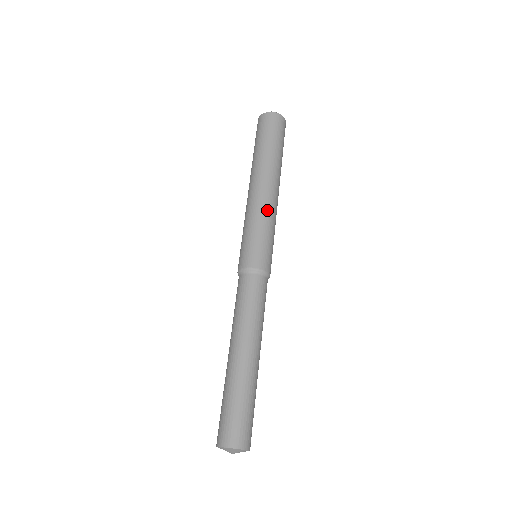
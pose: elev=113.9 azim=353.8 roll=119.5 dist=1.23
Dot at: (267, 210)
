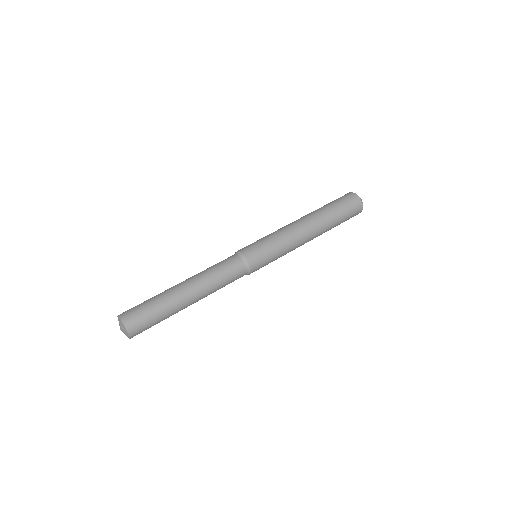
Dot at: (288, 236)
